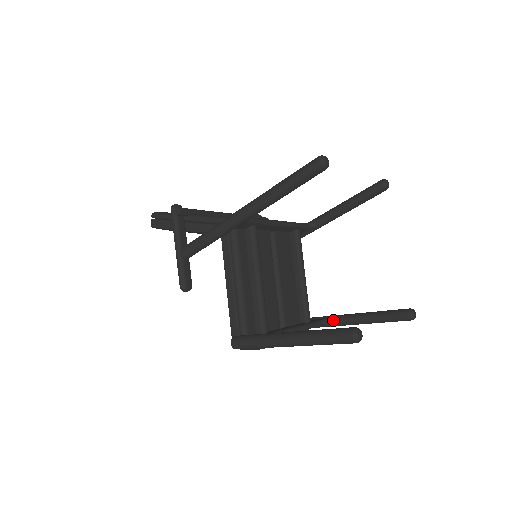
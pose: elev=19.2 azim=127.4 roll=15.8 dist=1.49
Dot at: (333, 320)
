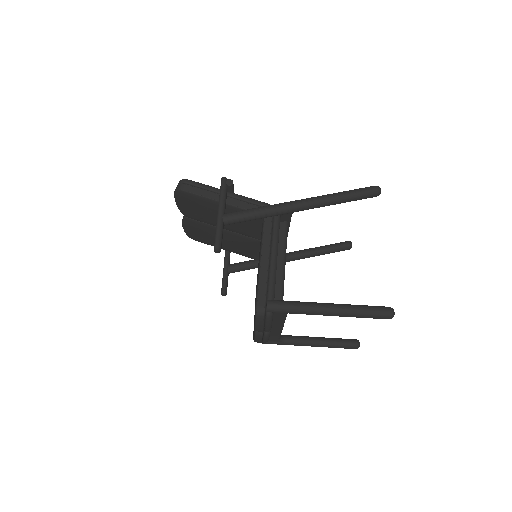
Dot at: (289, 338)
